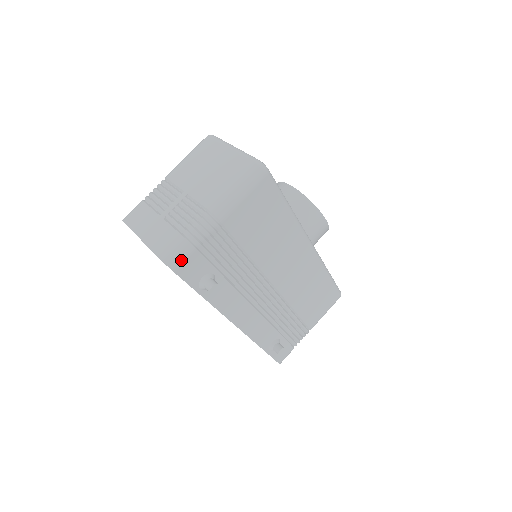
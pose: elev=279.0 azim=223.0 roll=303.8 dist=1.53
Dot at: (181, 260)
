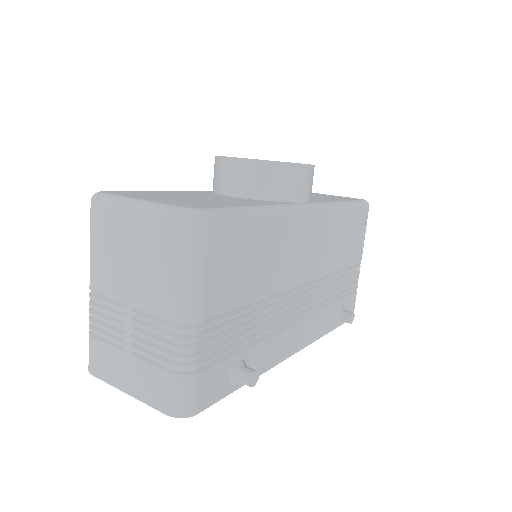
Dot at: (194, 398)
